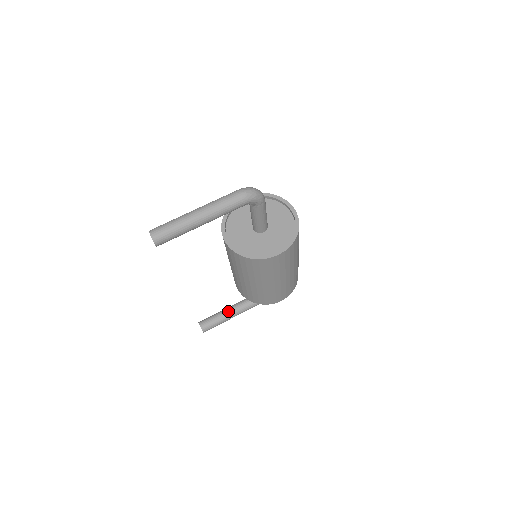
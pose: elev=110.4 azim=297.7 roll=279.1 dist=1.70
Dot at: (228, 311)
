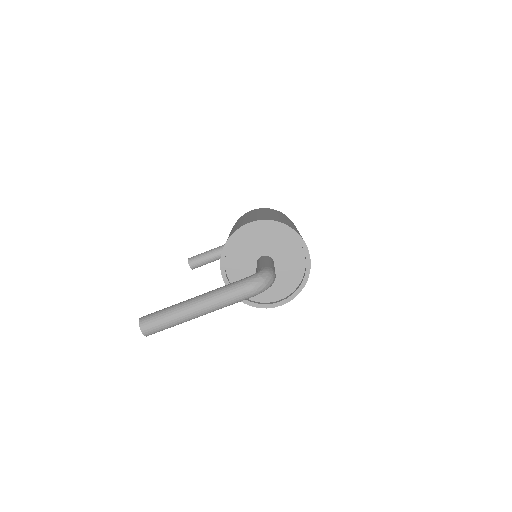
Dot at: (219, 254)
